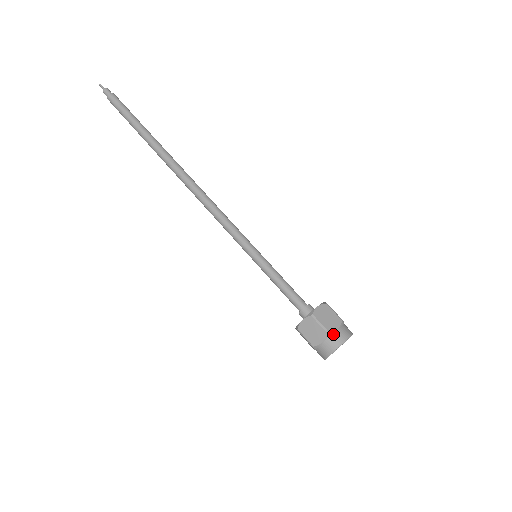
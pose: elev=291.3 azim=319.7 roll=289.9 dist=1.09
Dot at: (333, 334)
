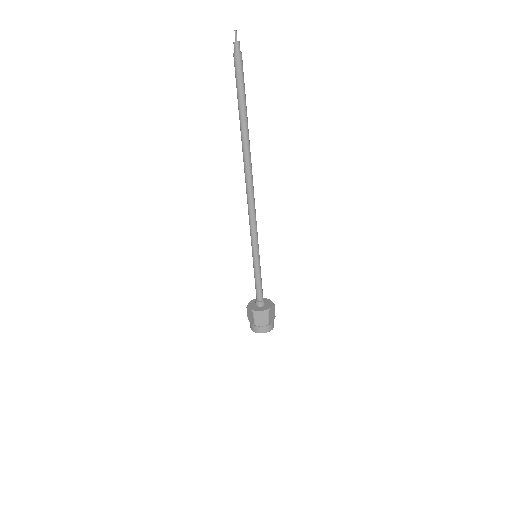
Dot at: (257, 327)
